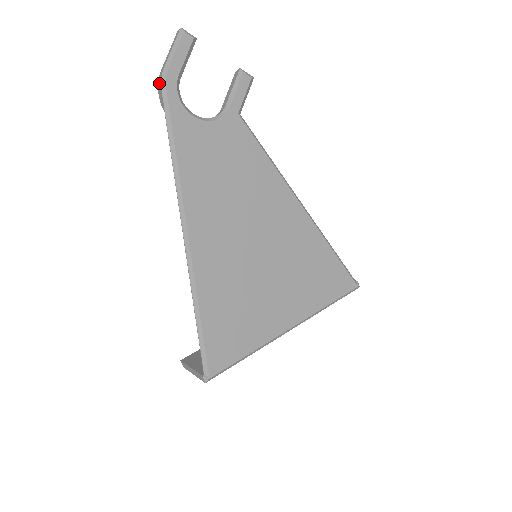
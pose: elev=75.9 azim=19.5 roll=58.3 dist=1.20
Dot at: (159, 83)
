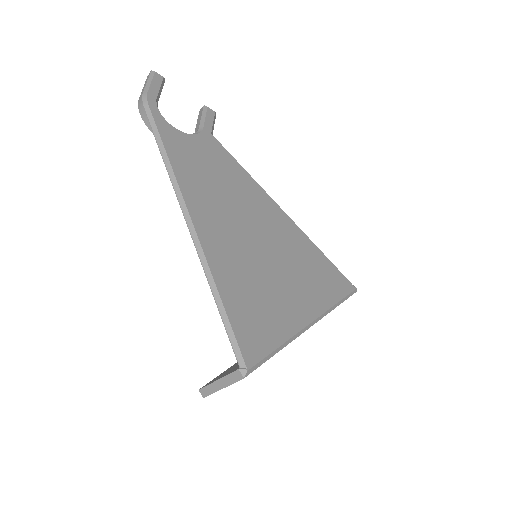
Dot at: (140, 104)
